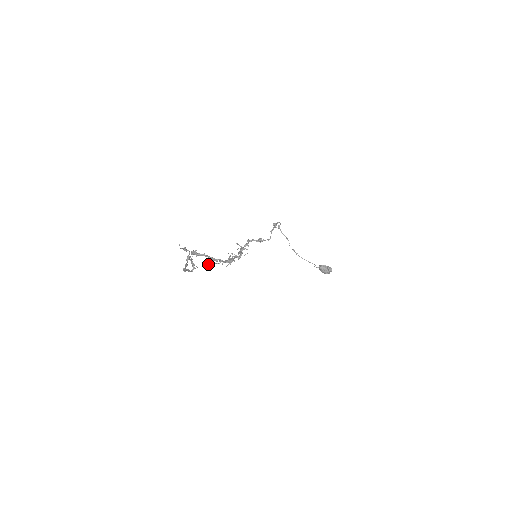
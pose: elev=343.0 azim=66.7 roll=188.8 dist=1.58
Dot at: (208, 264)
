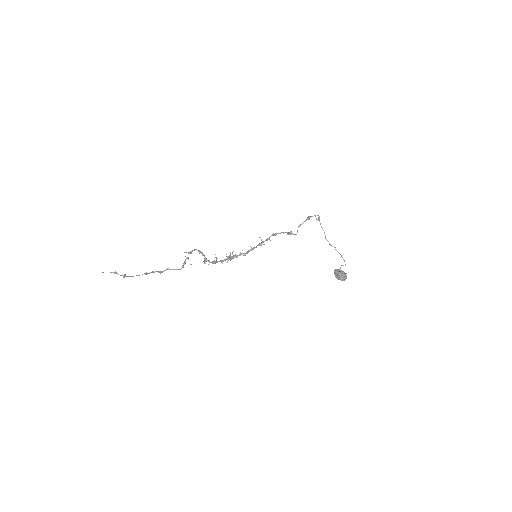
Dot at: occluded
